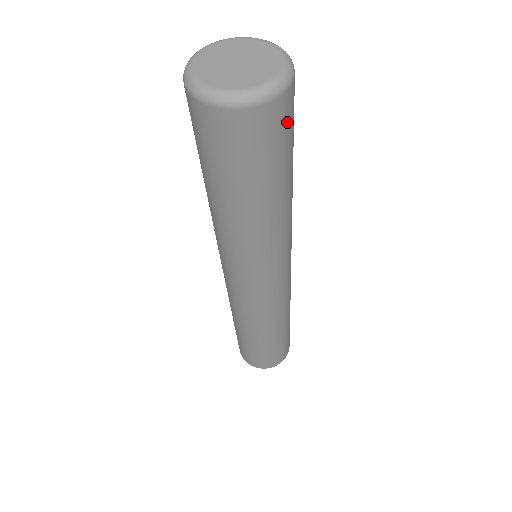
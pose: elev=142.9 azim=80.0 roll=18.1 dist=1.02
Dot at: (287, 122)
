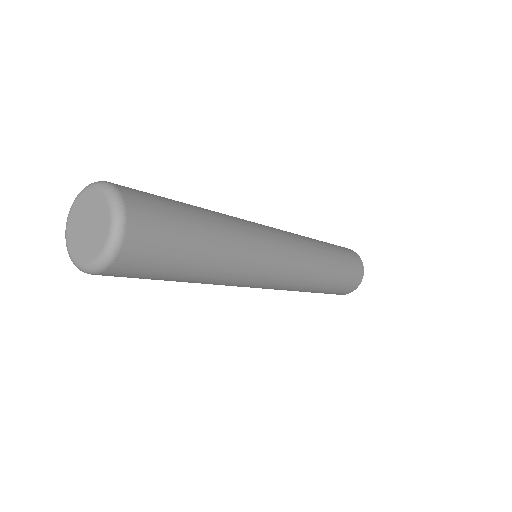
Dot at: (125, 276)
